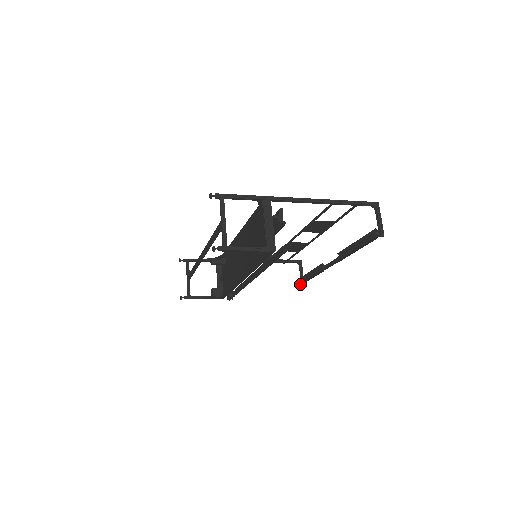
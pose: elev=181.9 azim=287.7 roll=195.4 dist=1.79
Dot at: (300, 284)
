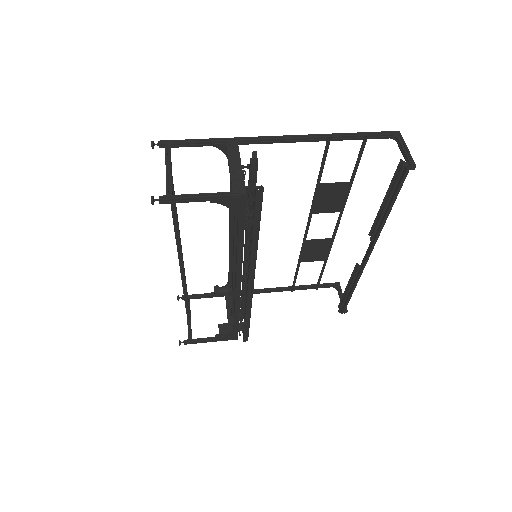
Dot at: (341, 311)
